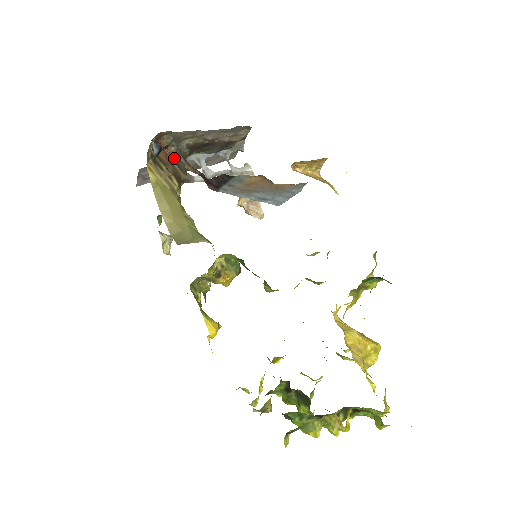
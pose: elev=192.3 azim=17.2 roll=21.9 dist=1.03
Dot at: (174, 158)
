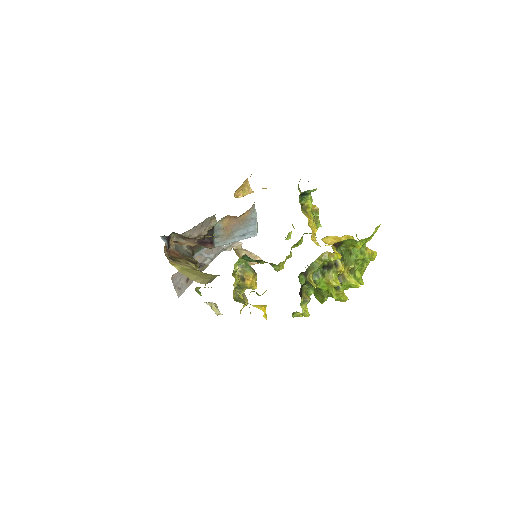
Dot at: (184, 255)
